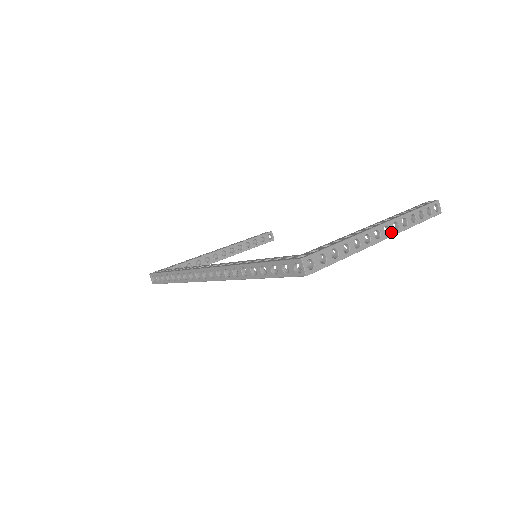
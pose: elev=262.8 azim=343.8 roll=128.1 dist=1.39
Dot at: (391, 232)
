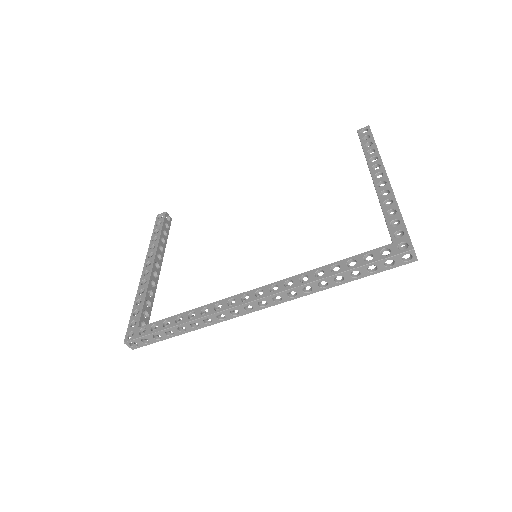
Dot at: occluded
